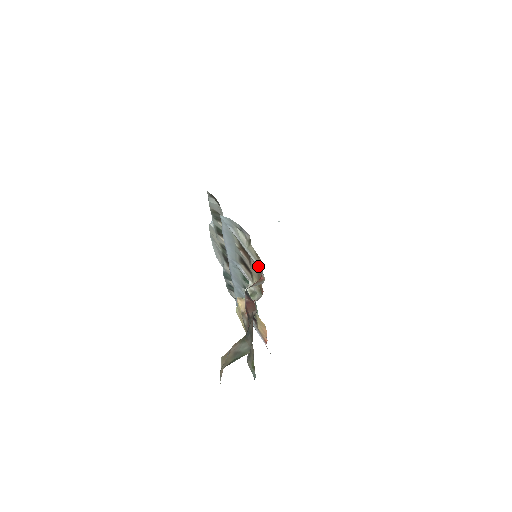
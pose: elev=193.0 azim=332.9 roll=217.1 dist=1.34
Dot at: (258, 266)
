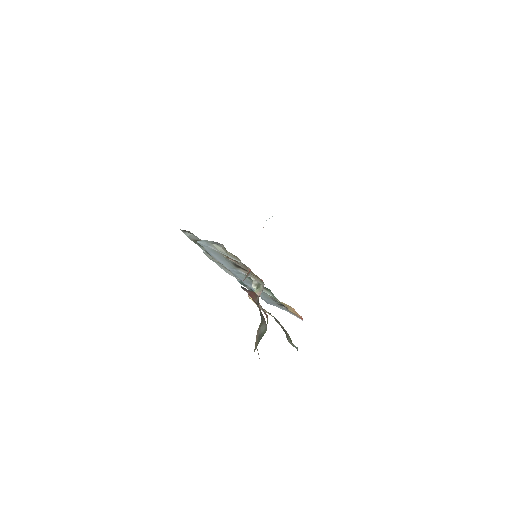
Dot at: (242, 263)
